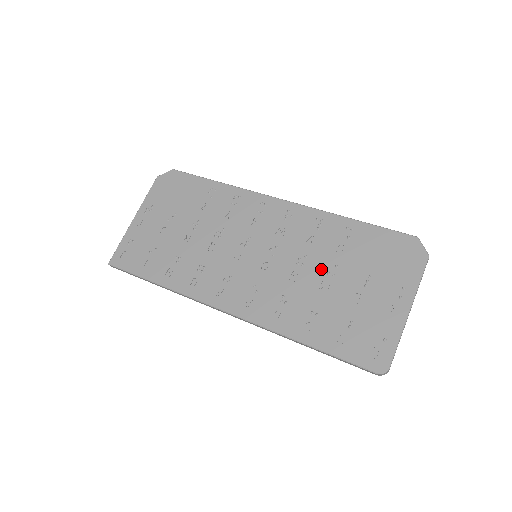
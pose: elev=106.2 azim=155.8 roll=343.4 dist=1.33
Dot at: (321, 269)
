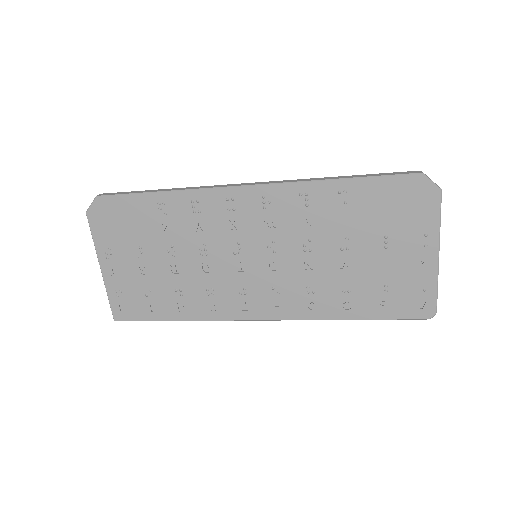
Dot at: (332, 248)
